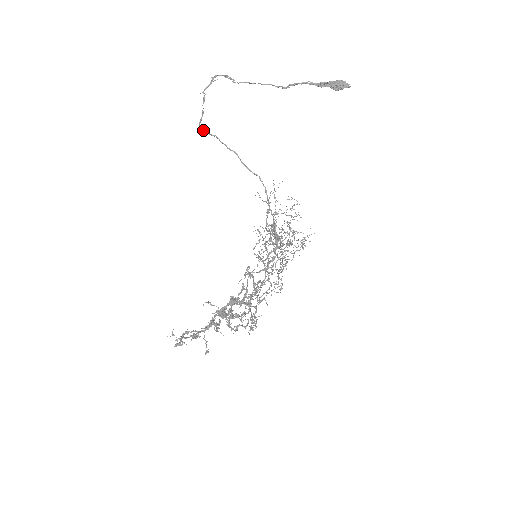
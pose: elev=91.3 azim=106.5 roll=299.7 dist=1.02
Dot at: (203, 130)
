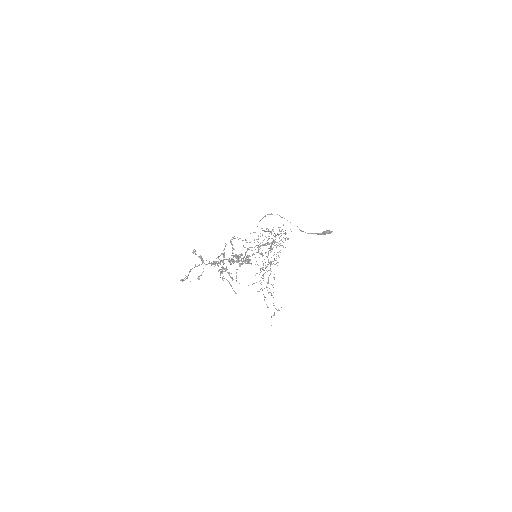
Dot at: occluded
